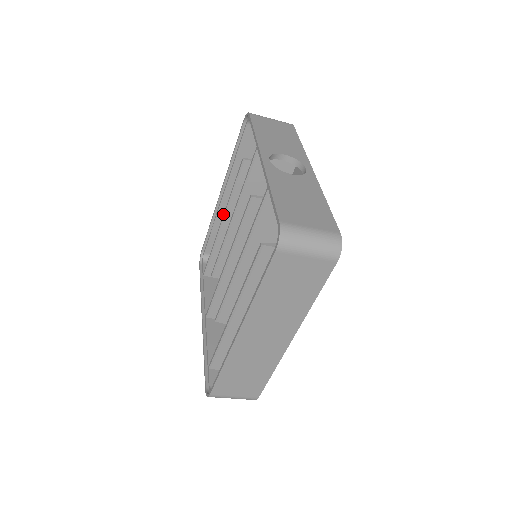
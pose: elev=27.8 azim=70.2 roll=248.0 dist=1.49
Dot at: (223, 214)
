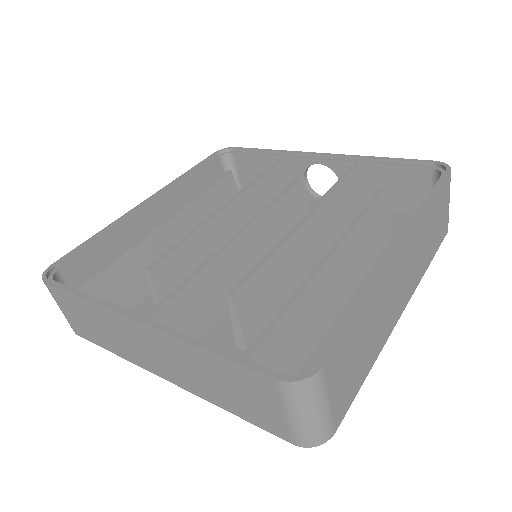
Dot at: occluded
